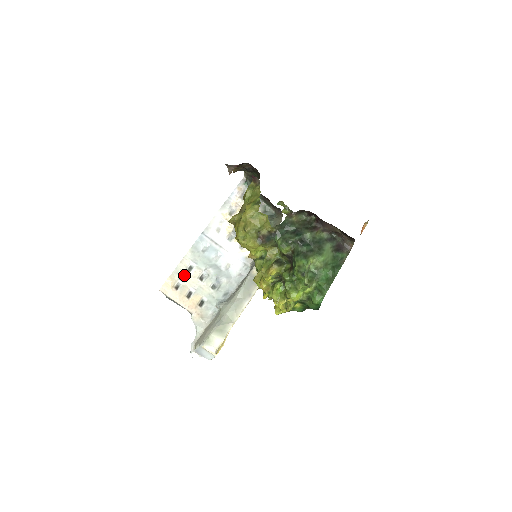
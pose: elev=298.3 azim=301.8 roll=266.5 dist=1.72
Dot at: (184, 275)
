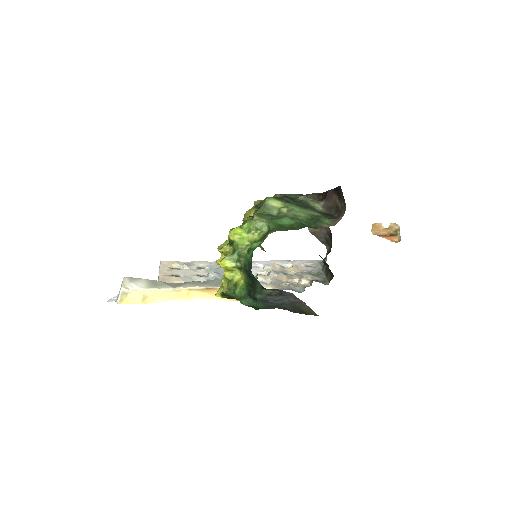
Dot at: (190, 265)
